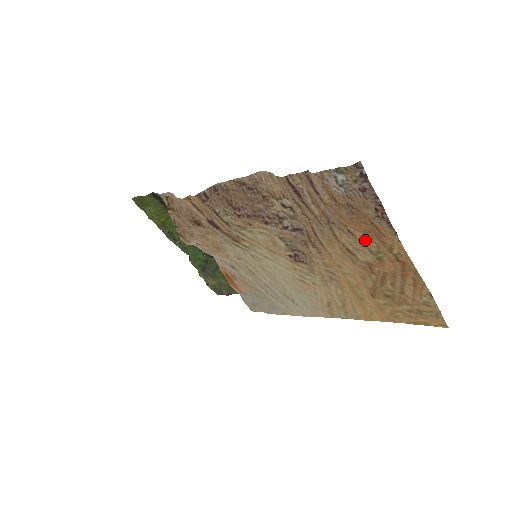
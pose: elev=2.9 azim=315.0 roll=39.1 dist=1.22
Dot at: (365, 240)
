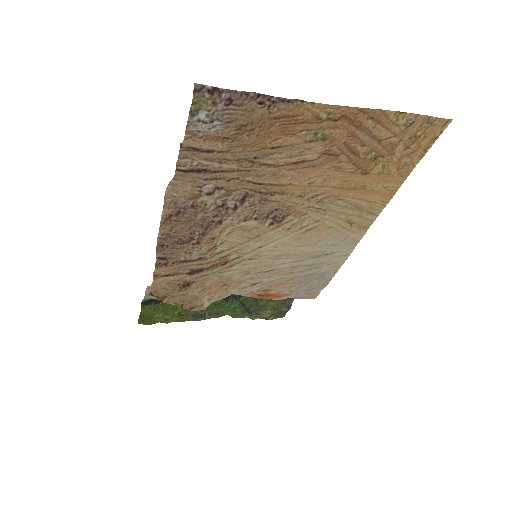
Dot at: (293, 139)
